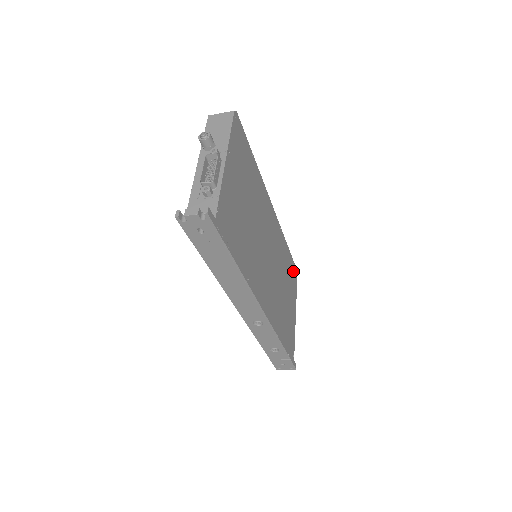
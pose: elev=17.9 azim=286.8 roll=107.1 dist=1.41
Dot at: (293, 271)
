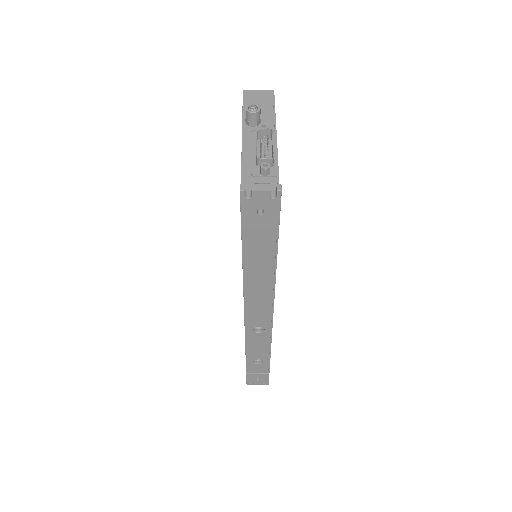
Dot at: occluded
